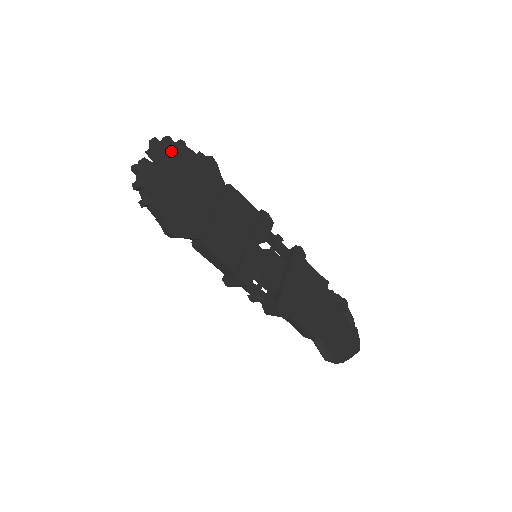
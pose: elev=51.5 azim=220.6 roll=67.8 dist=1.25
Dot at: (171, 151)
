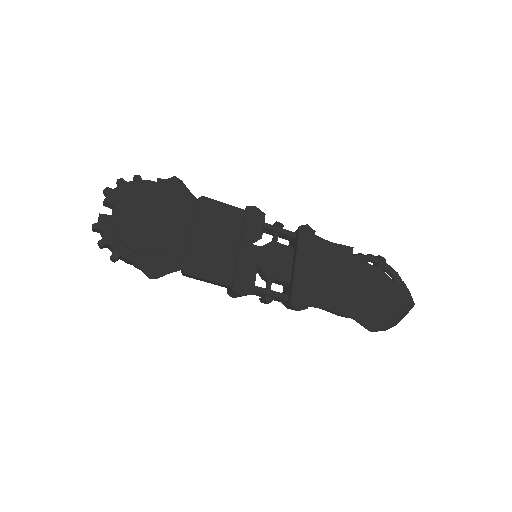
Dot at: (126, 194)
